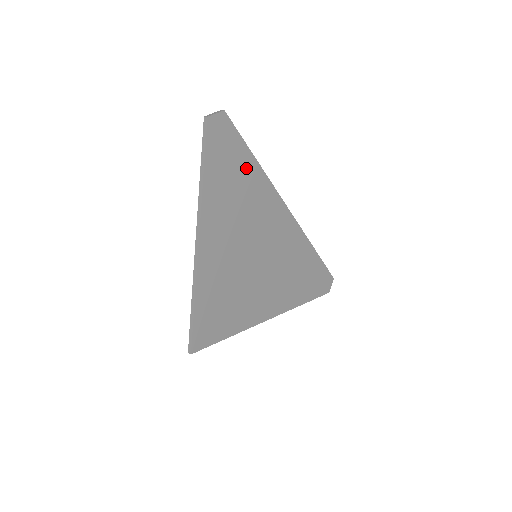
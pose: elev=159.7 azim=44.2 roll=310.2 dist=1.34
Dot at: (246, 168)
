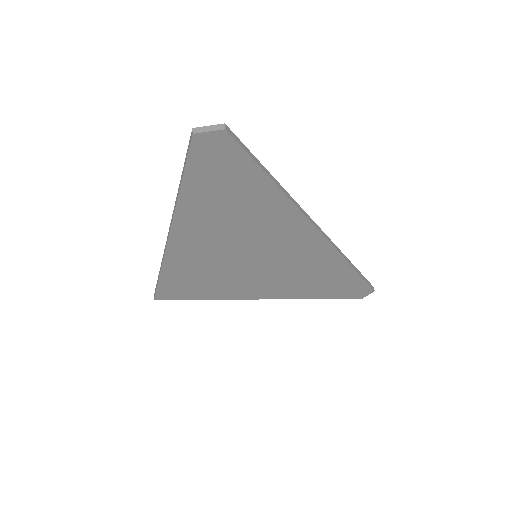
Dot at: (254, 189)
